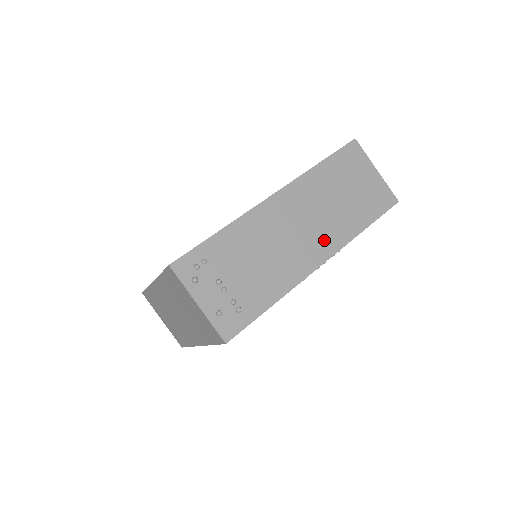
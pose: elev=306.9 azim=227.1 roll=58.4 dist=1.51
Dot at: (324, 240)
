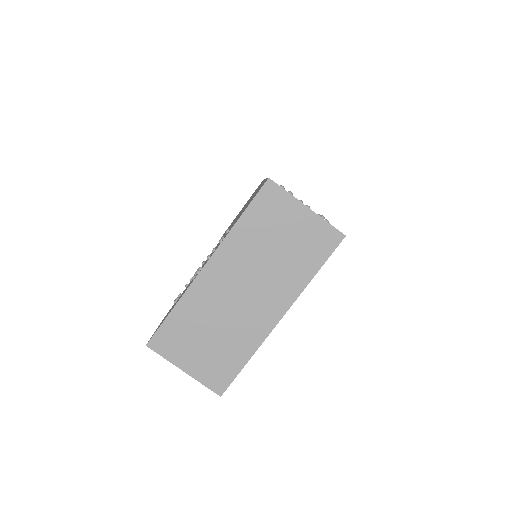
Dot at: occluded
